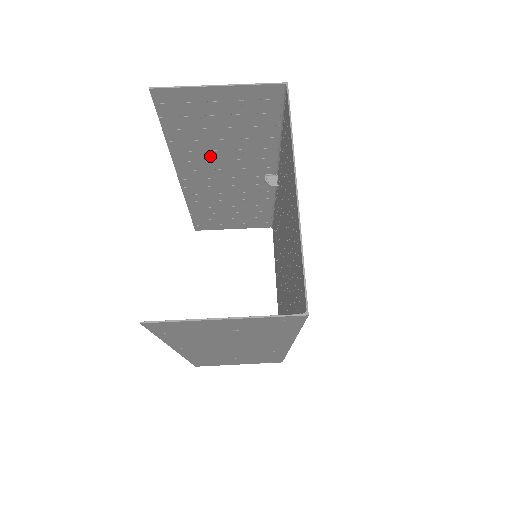
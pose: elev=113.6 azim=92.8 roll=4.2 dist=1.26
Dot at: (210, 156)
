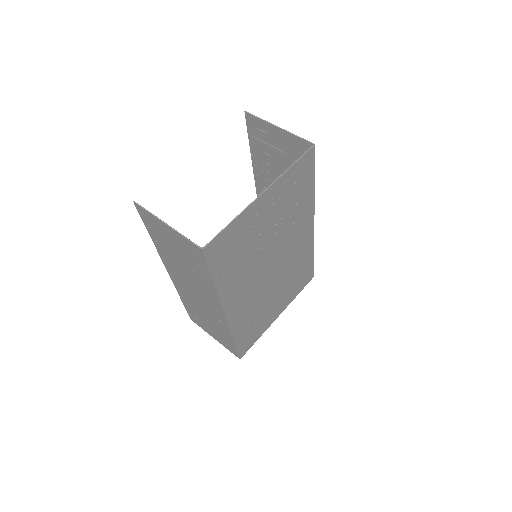
Dot at: (274, 180)
